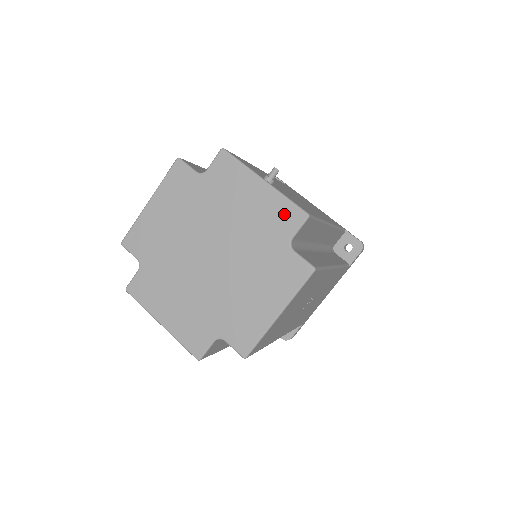
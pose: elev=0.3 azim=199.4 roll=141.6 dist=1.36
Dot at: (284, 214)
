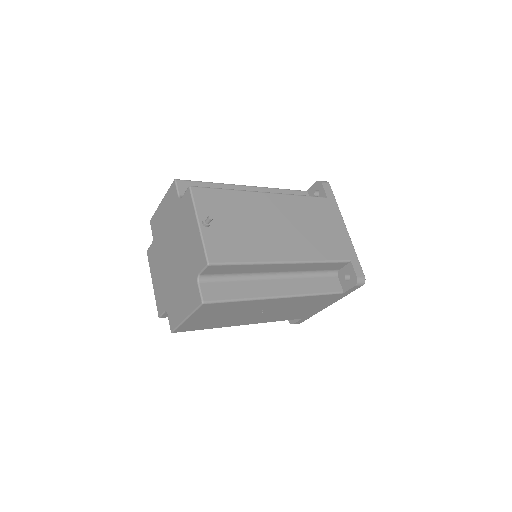
Dot at: (200, 255)
